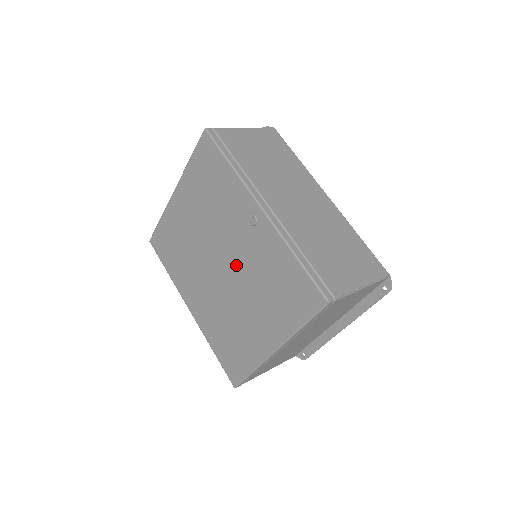
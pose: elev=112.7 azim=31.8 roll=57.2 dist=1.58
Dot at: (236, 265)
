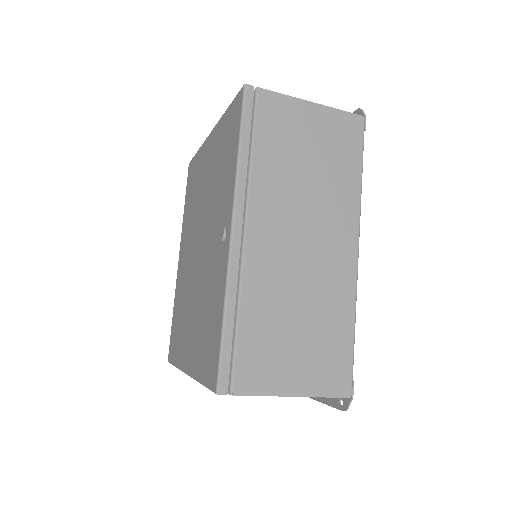
Dot at: (203, 263)
